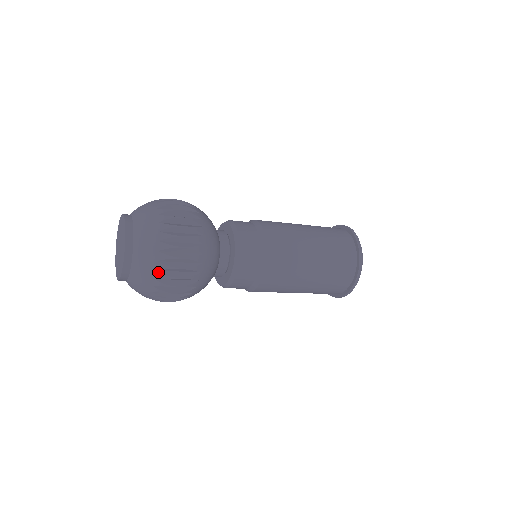
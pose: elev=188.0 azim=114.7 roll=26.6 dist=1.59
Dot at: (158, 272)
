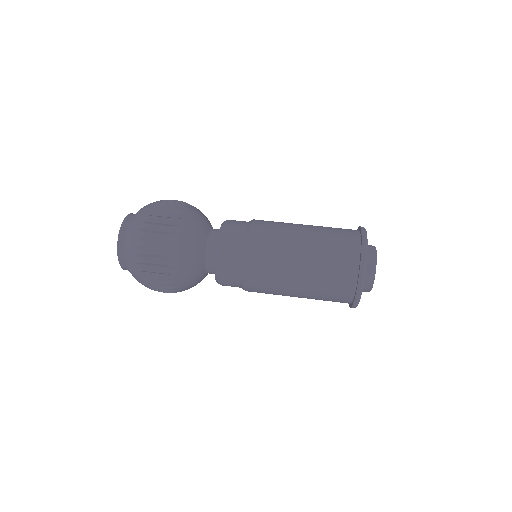
Dot at: (138, 265)
